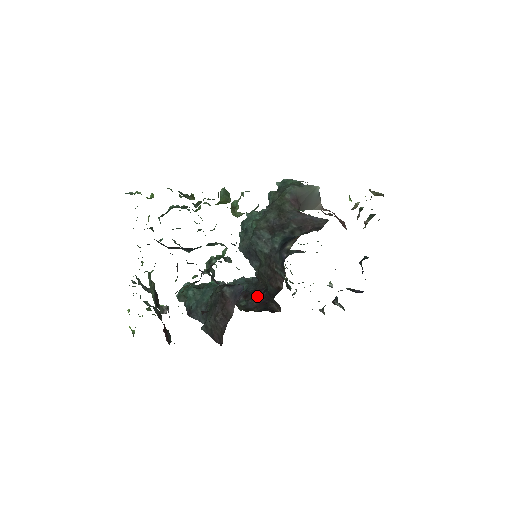
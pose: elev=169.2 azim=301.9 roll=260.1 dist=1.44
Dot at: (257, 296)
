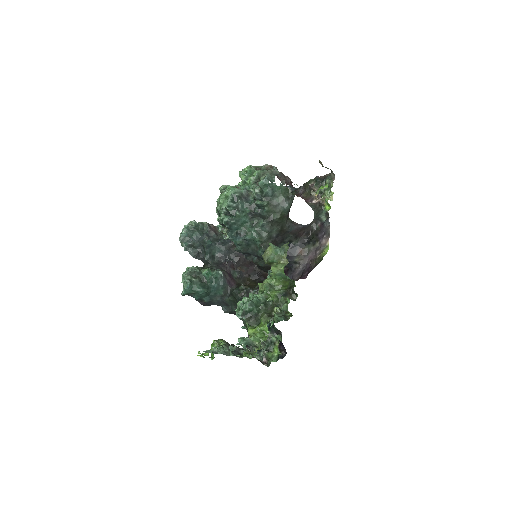
Dot at: occluded
